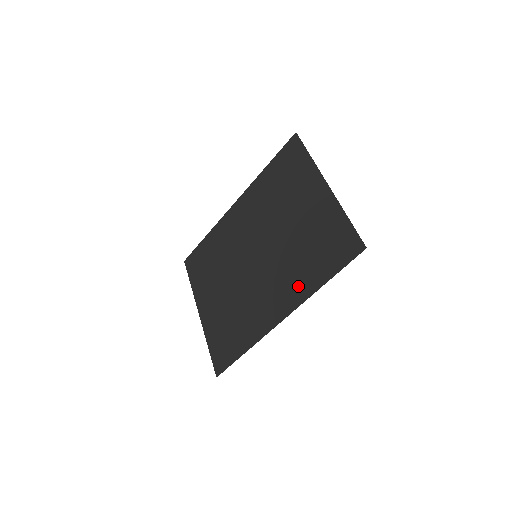
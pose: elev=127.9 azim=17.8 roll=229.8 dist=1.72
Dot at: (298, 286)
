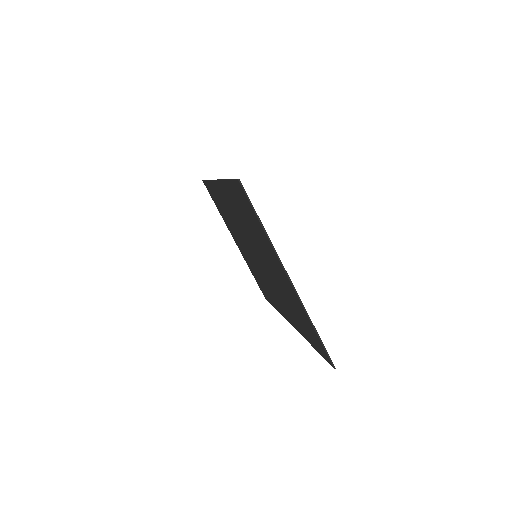
Dot at: (294, 322)
